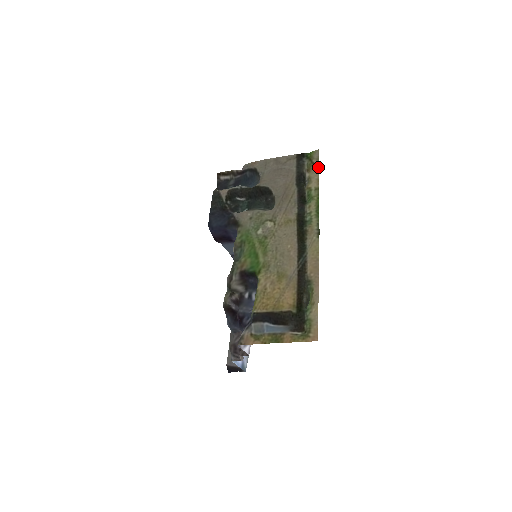
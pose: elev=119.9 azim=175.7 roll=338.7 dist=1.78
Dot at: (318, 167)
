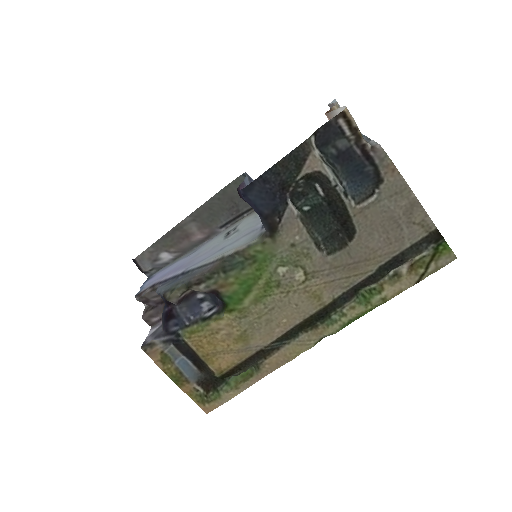
Dot at: (423, 279)
